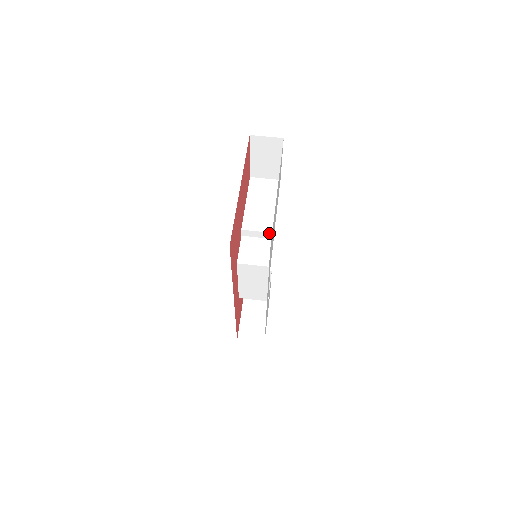
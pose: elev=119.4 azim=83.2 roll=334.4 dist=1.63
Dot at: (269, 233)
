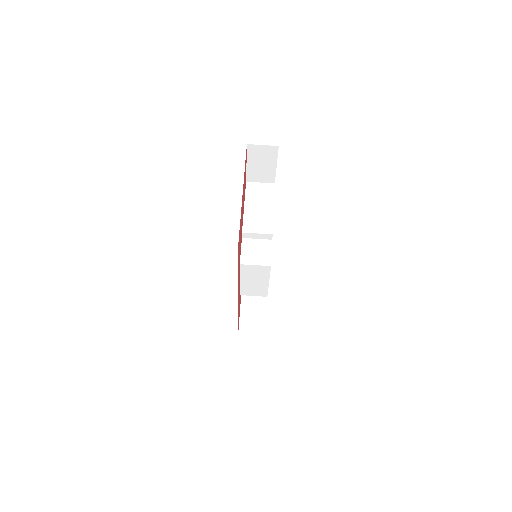
Dot at: (268, 235)
